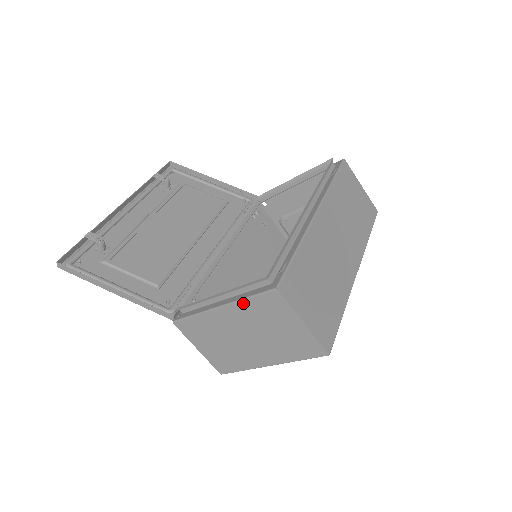
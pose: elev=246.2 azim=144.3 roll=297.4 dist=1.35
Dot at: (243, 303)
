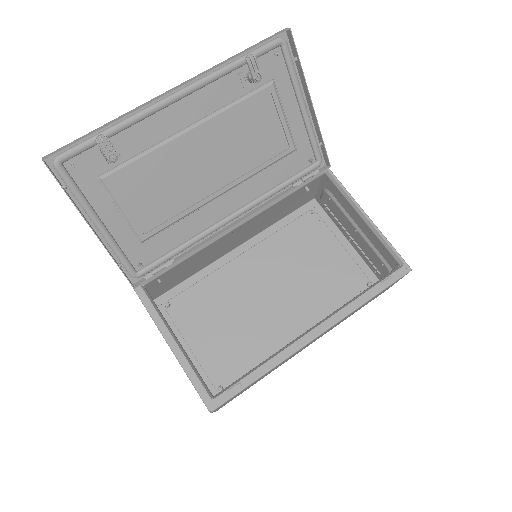
Dot at: (186, 373)
